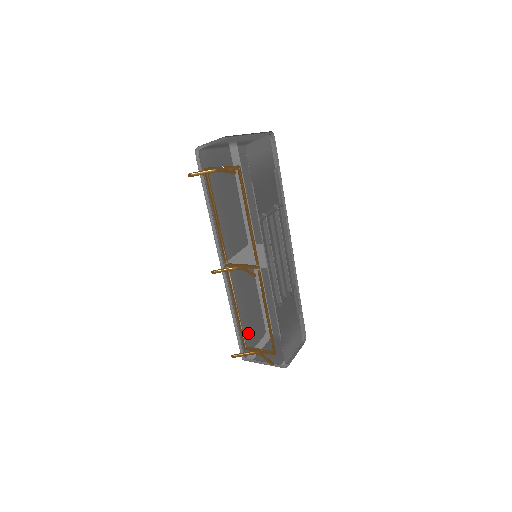
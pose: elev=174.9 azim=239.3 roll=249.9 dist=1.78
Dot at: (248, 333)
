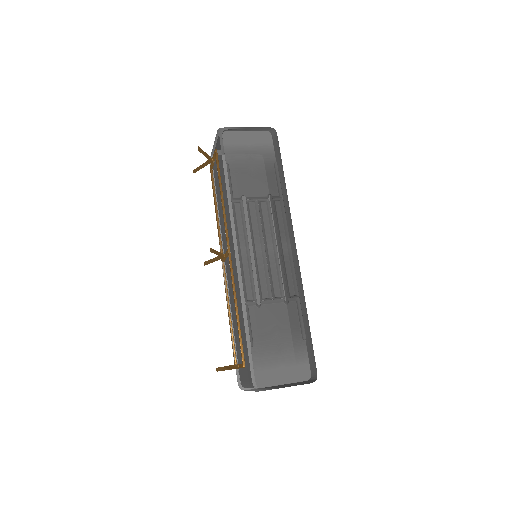
Dot at: (238, 346)
